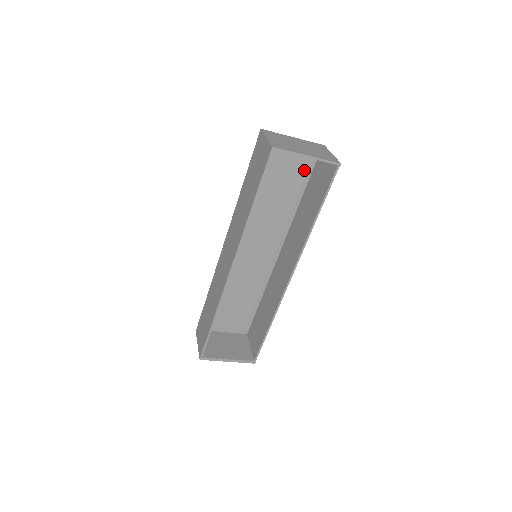
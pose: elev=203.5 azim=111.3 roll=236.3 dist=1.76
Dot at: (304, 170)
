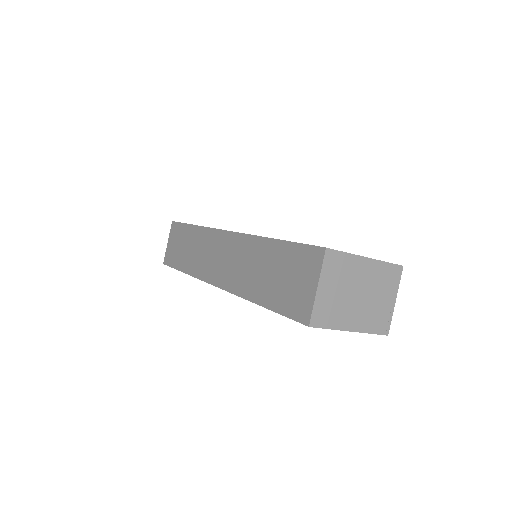
Dot at: occluded
